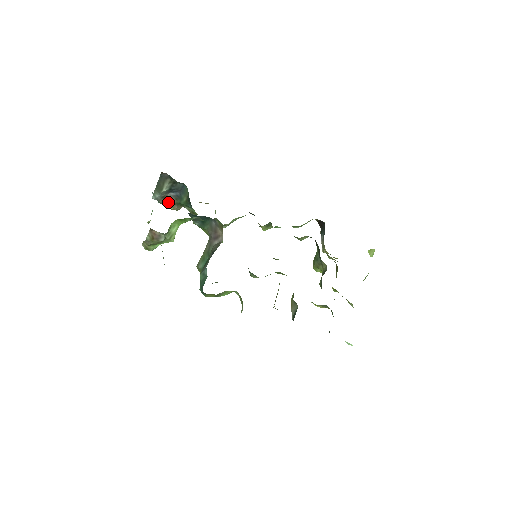
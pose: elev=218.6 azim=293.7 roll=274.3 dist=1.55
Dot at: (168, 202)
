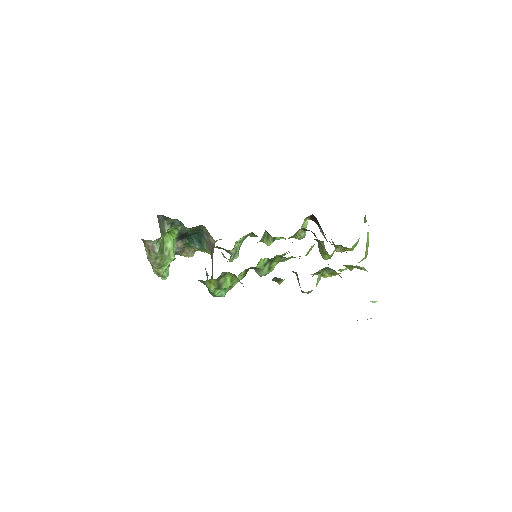
Dot at: (178, 246)
